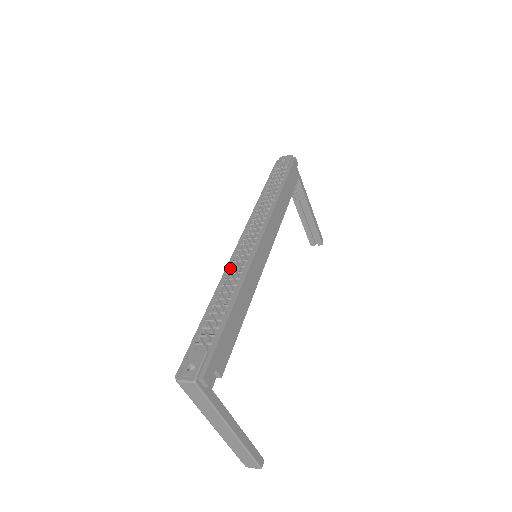
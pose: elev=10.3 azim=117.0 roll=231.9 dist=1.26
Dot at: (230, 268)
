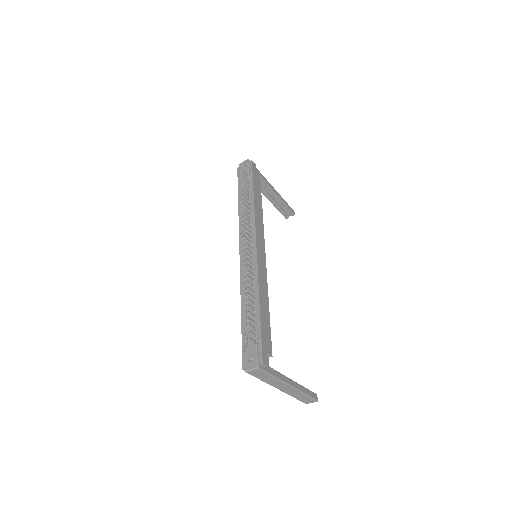
Dot at: (243, 275)
